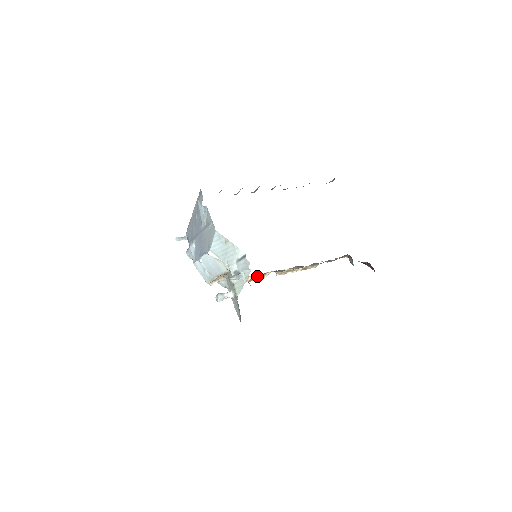
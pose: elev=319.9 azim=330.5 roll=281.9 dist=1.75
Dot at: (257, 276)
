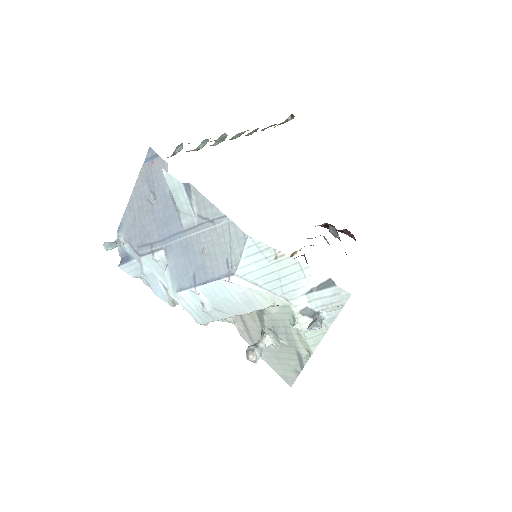
Dot at: occluded
